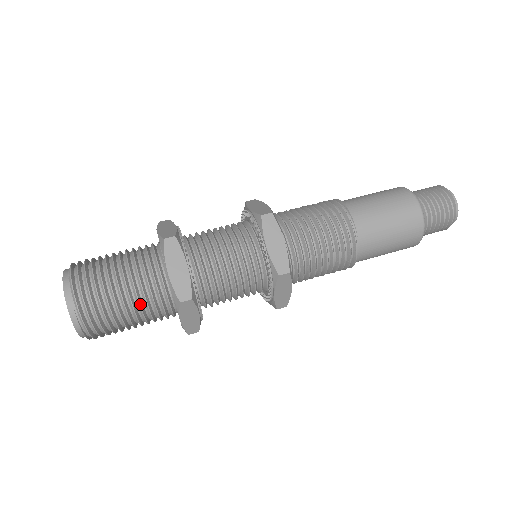
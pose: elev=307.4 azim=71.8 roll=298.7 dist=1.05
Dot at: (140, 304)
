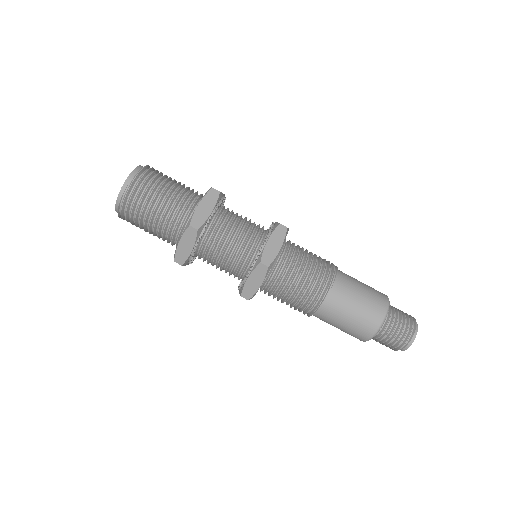
Dot at: (166, 212)
